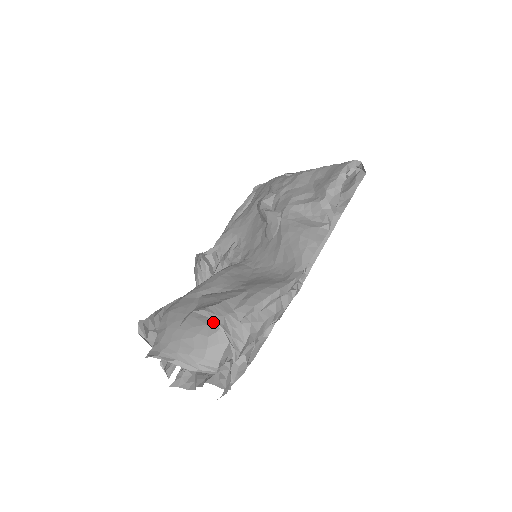
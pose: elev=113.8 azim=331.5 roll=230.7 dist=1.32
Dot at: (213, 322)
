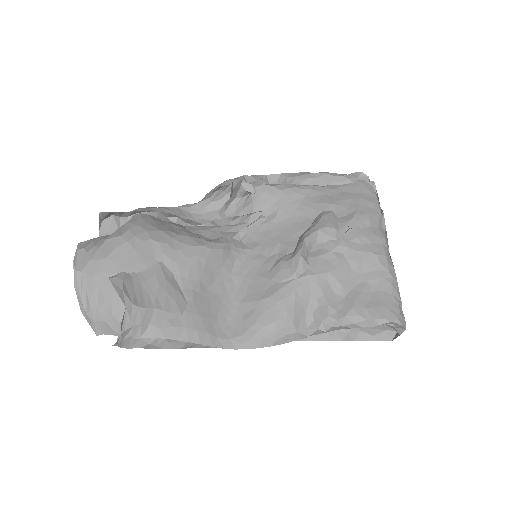
Dot at: occluded
